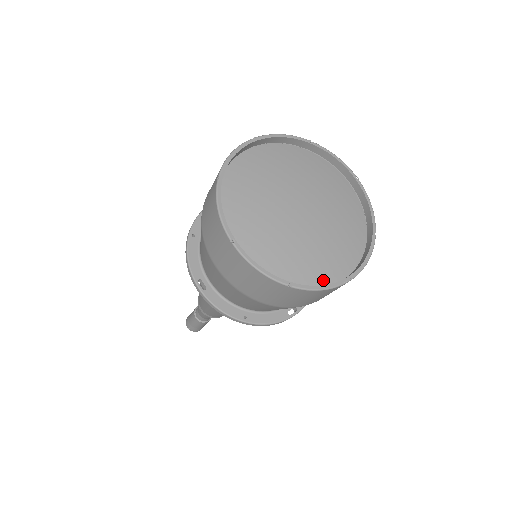
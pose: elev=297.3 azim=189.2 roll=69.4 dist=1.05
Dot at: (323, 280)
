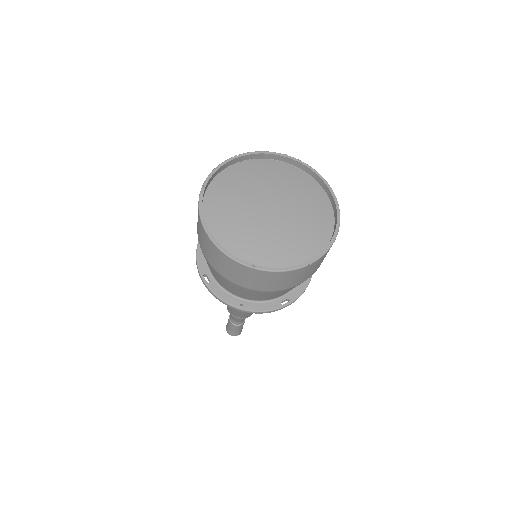
Dot at: (287, 265)
